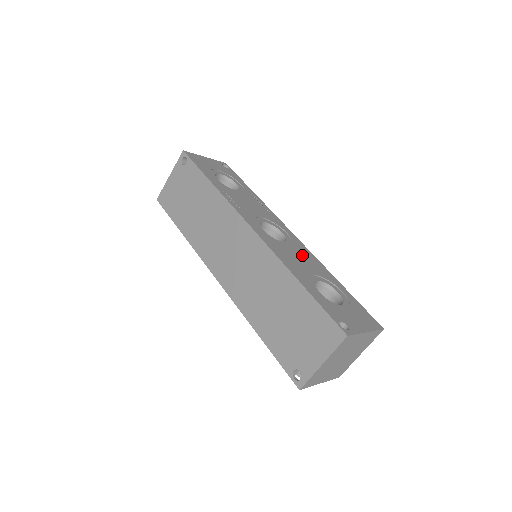
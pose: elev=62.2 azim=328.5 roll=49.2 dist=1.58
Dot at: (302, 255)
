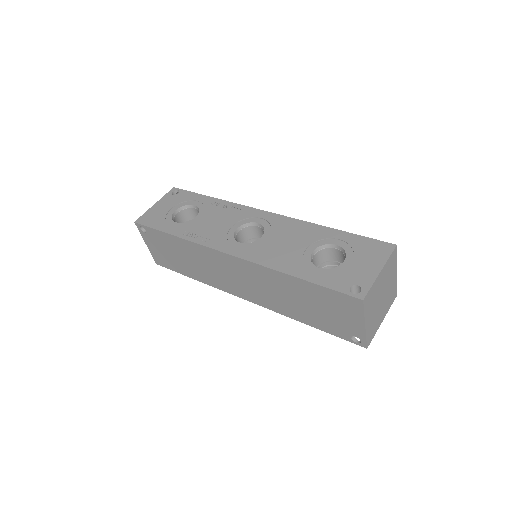
Dot at: (285, 234)
